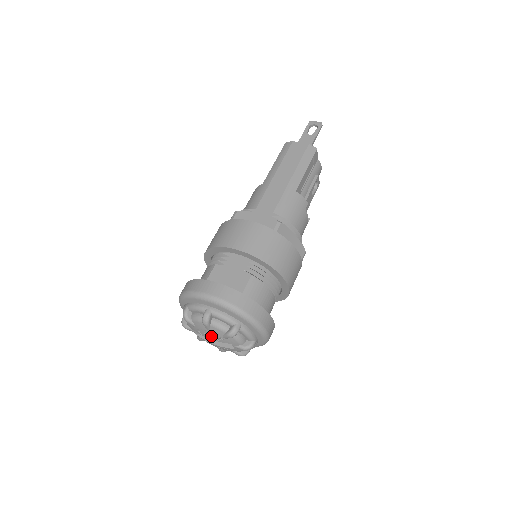
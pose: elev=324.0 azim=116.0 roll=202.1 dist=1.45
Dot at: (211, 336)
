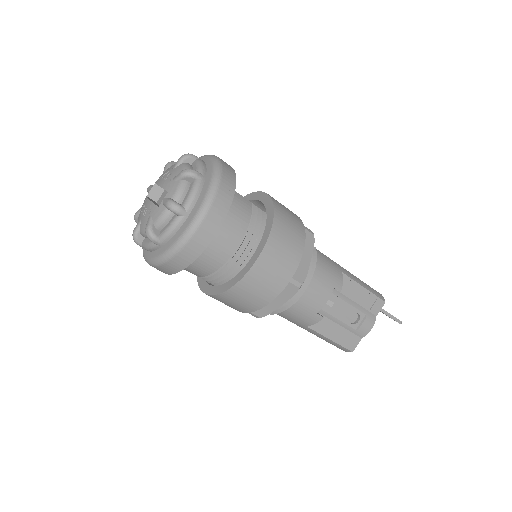
Dot at: (164, 179)
